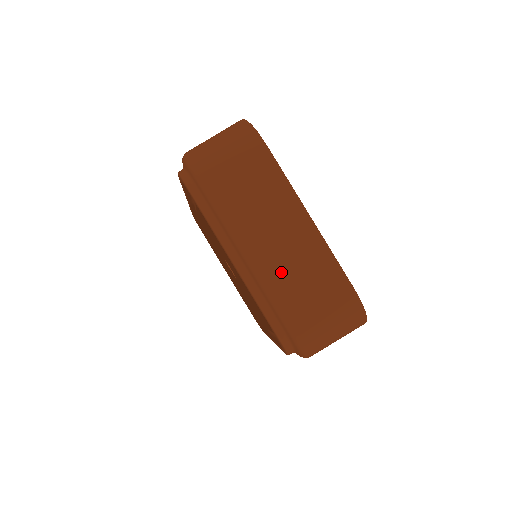
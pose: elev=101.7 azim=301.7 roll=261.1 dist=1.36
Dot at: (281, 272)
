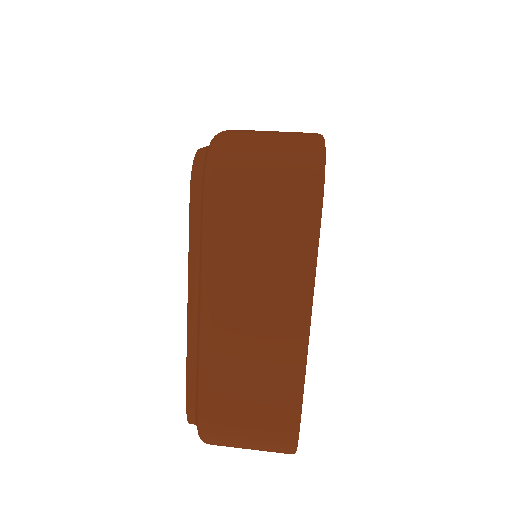
Dot at: (230, 362)
